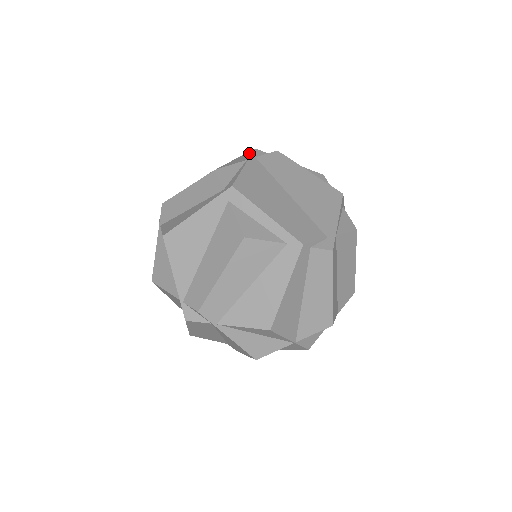
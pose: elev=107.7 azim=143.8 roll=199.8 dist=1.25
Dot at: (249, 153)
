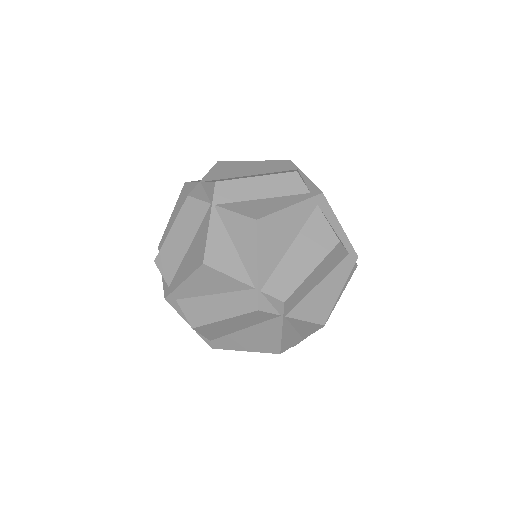
Dot at: (288, 162)
